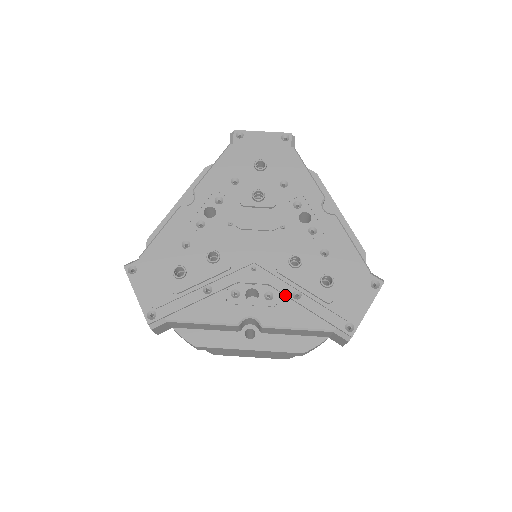
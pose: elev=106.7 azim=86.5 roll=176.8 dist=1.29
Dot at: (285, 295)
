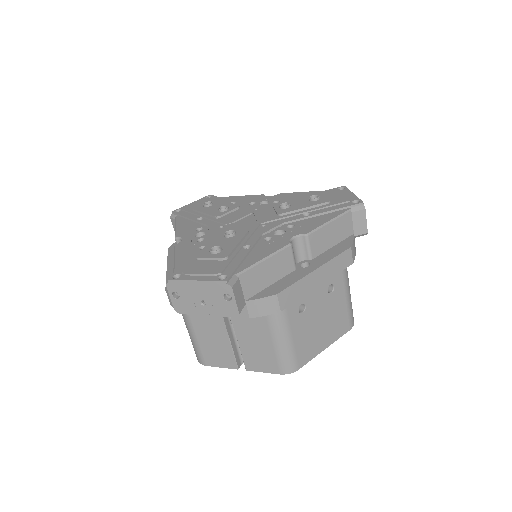
Dot at: (300, 220)
